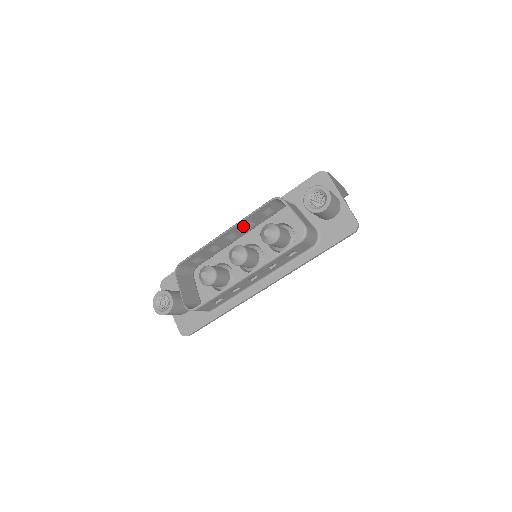
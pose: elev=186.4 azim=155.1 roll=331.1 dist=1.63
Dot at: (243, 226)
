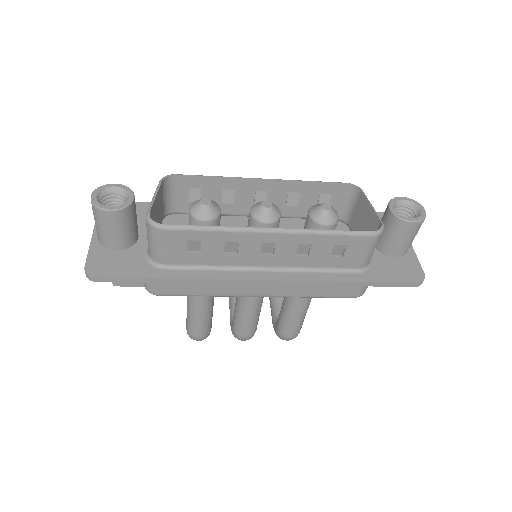
Dot at: (286, 195)
